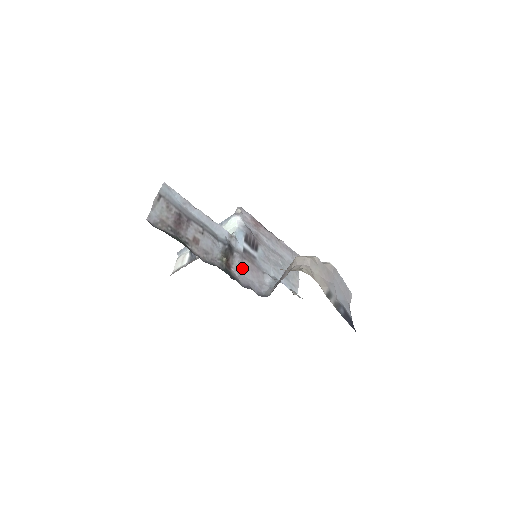
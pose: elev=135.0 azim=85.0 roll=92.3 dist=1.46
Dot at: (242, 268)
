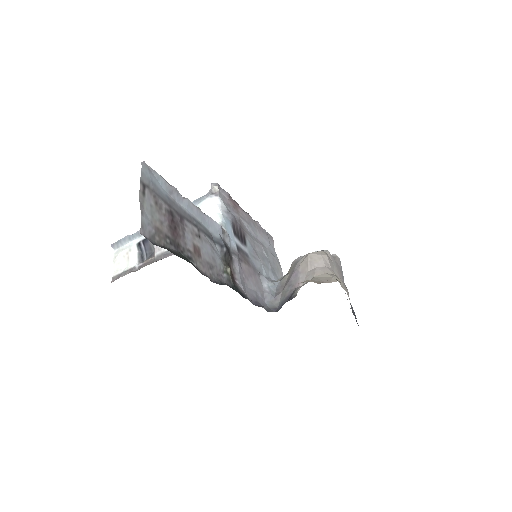
Dot at: (243, 276)
